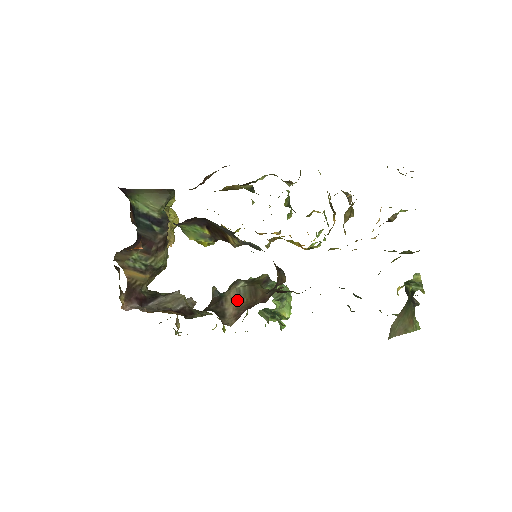
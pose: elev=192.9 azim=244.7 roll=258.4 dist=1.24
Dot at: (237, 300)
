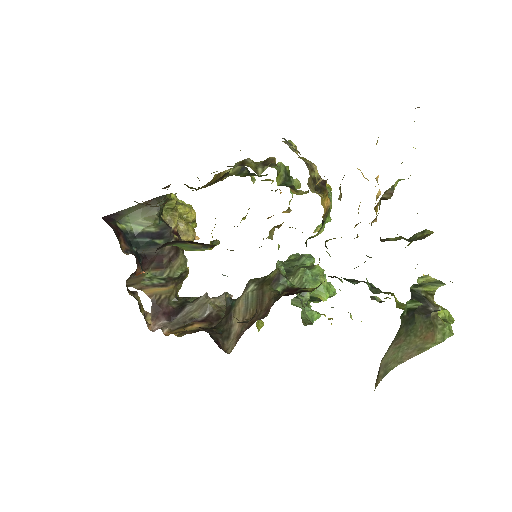
Dot at: (244, 312)
